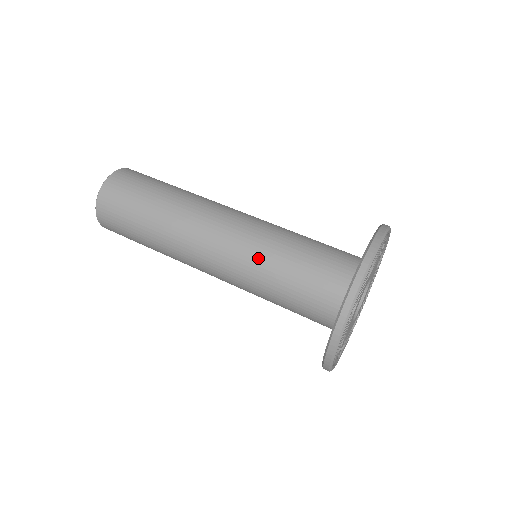
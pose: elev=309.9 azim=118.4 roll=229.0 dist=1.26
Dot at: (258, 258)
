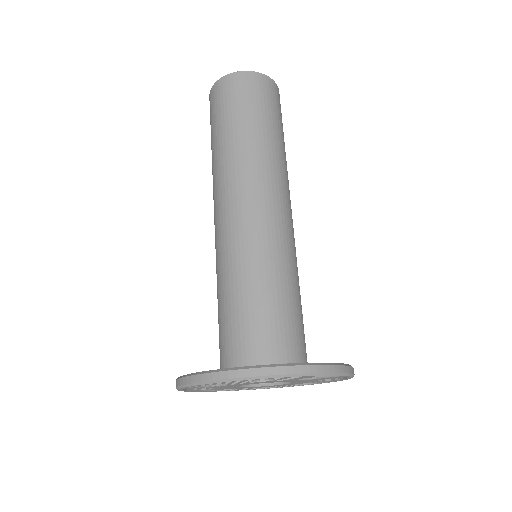
Dot at: (216, 272)
